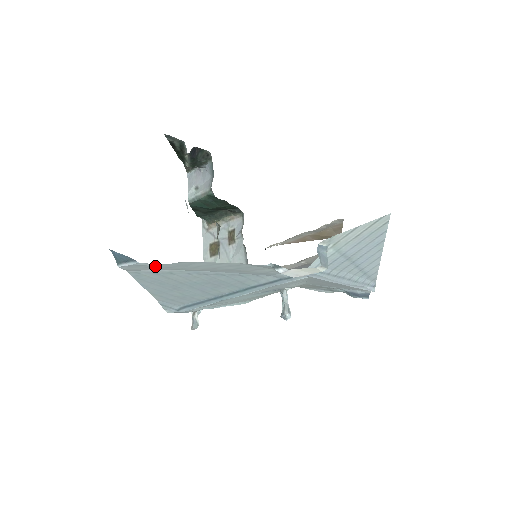
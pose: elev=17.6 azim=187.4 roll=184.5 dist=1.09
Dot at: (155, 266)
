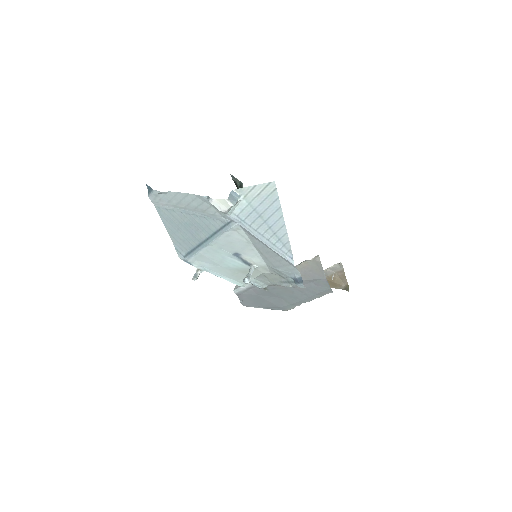
Dot at: (163, 198)
